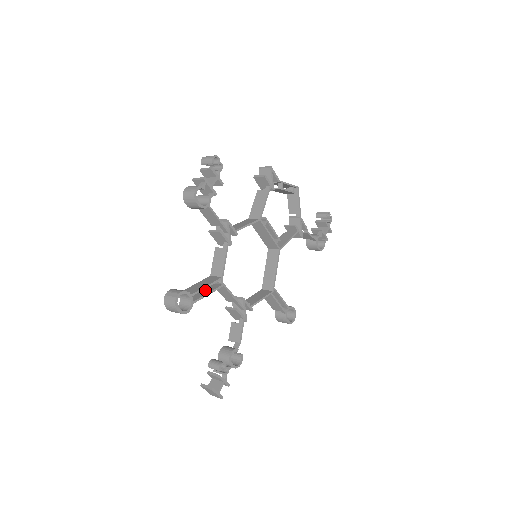
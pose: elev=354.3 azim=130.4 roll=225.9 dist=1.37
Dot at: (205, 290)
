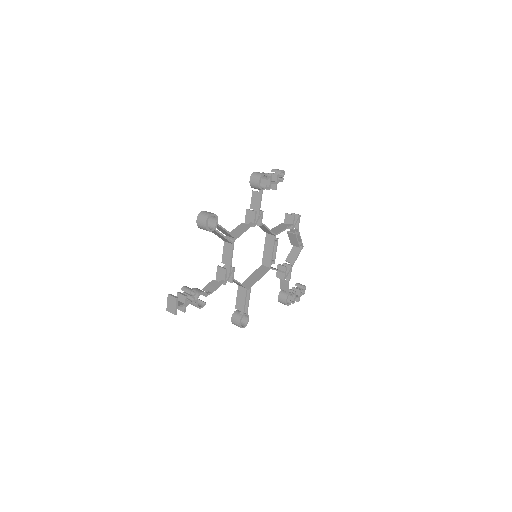
Dot at: occluded
